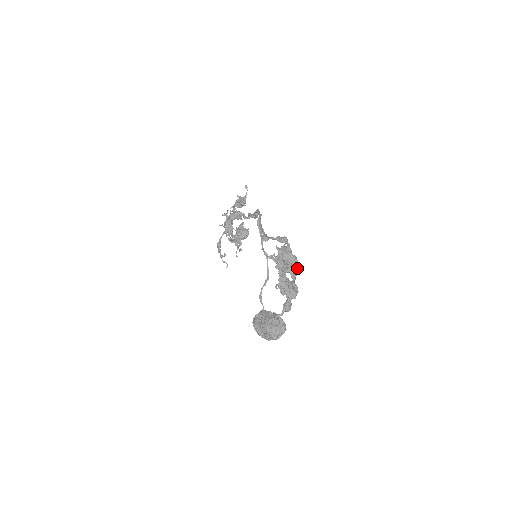
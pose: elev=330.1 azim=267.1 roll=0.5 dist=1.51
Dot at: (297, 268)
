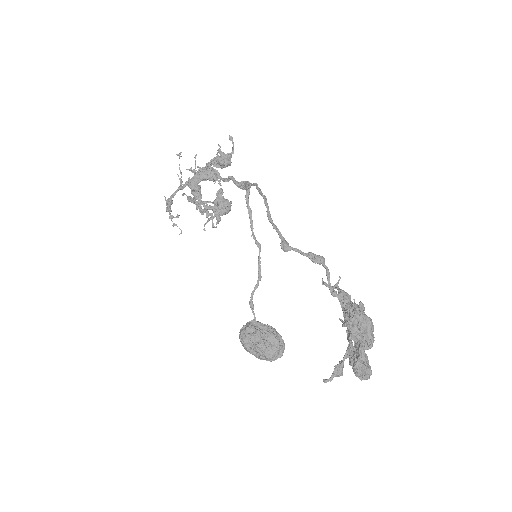
Dot at: (373, 336)
